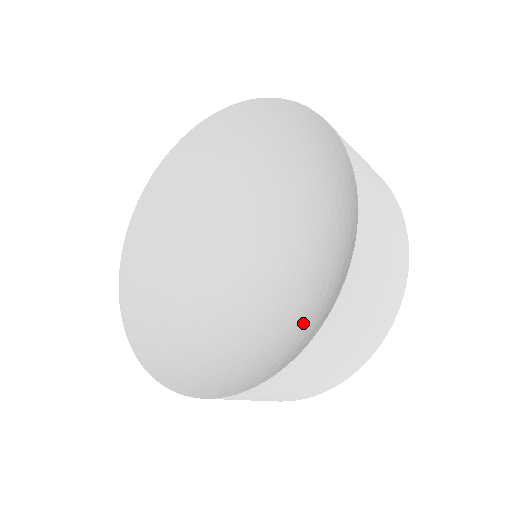
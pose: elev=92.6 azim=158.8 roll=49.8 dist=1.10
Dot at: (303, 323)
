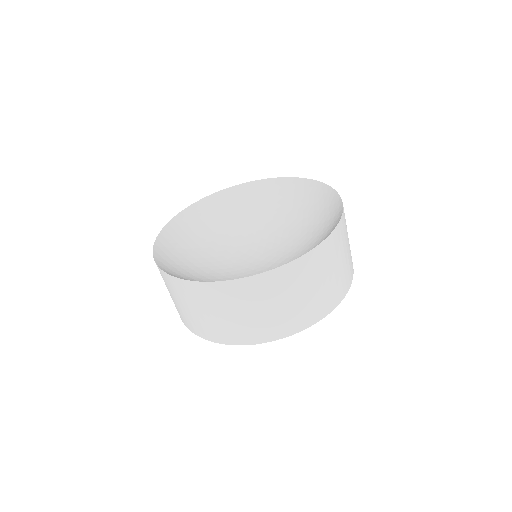
Dot at: occluded
